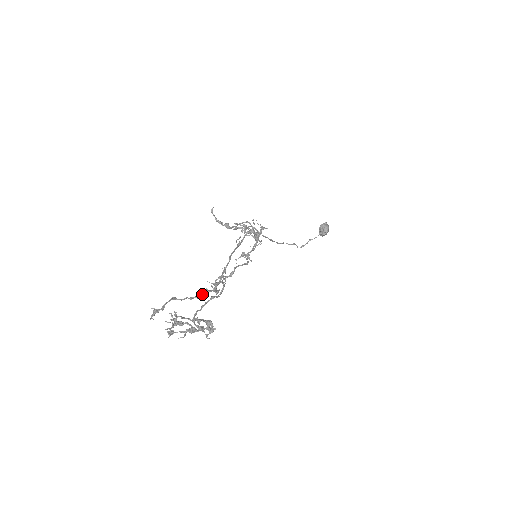
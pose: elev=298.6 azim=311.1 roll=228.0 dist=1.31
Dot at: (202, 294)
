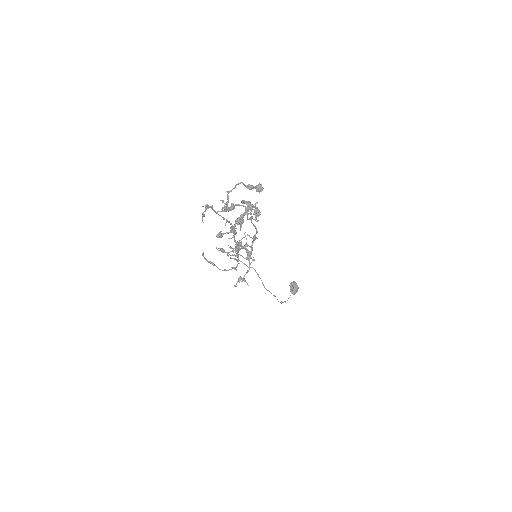
Dot at: occluded
